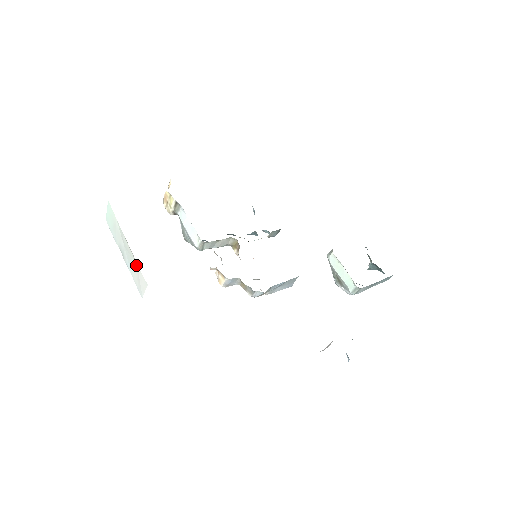
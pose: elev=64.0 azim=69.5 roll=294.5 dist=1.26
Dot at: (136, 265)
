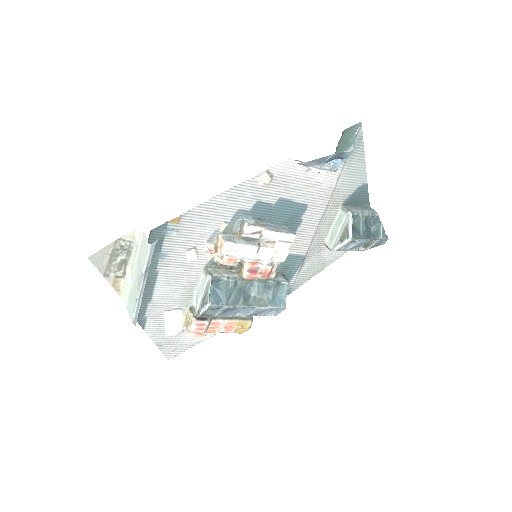
Dot at: (139, 252)
